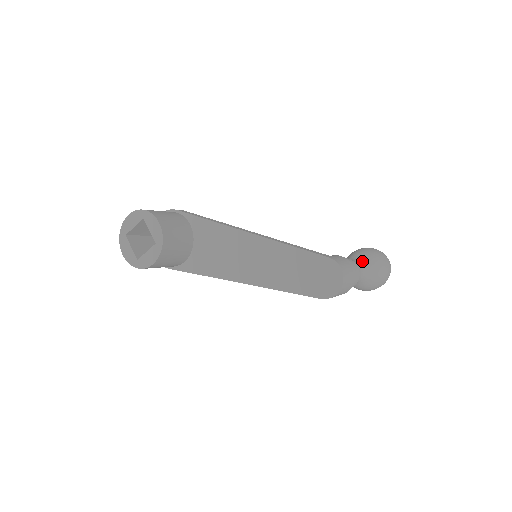
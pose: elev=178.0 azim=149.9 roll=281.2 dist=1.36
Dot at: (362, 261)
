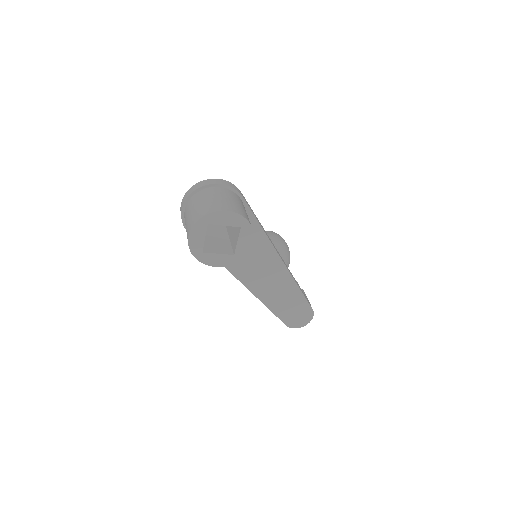
Dot at: occluded
